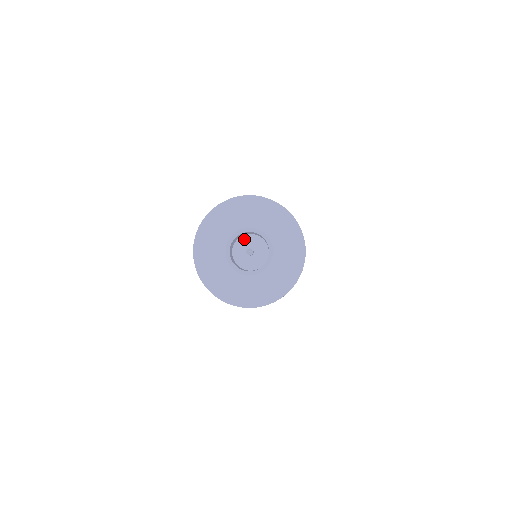
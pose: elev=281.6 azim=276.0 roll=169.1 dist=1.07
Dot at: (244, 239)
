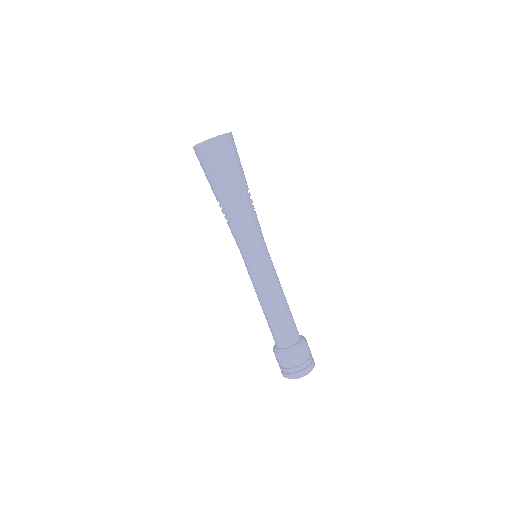
Dot at: occluded
